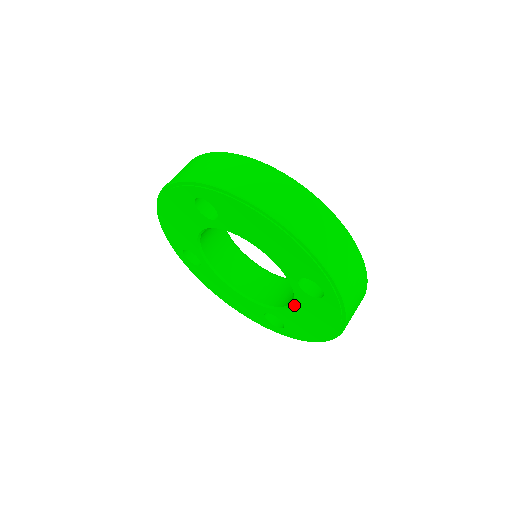
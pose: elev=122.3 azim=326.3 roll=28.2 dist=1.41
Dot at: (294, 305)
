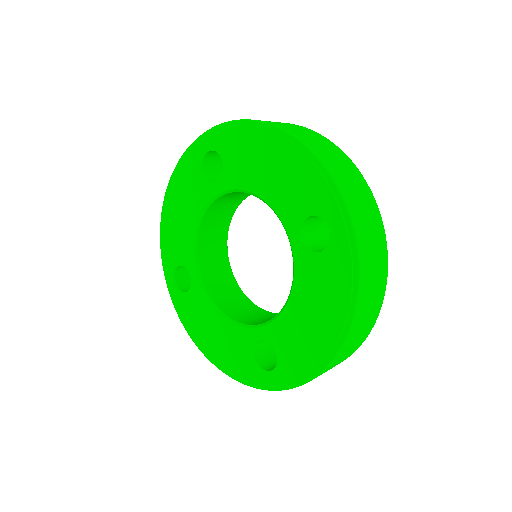
Dot at: (293, 292)
